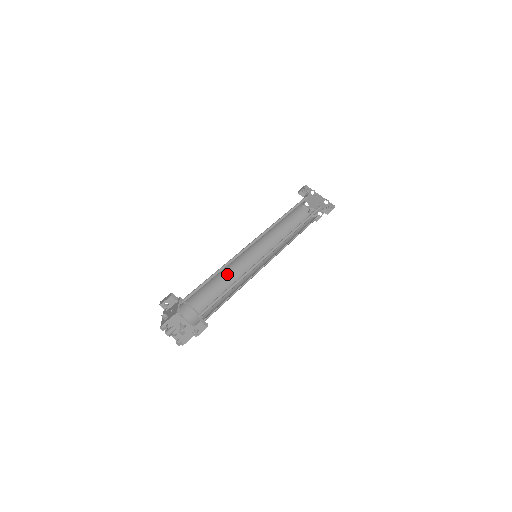
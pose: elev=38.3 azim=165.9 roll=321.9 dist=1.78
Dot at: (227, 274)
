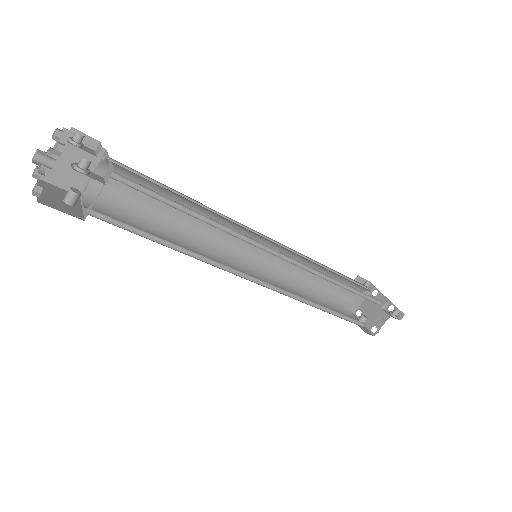
Dot at: (197, 242)
